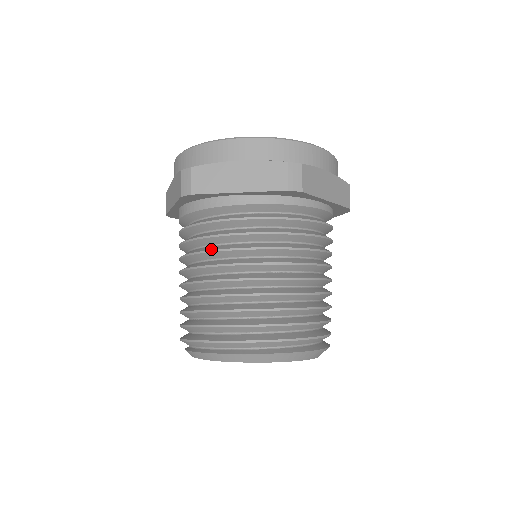
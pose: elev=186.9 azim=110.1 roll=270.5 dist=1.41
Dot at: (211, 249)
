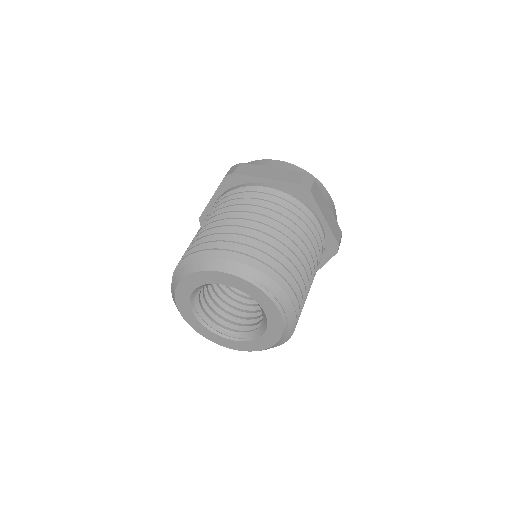
Dot at: occluded
